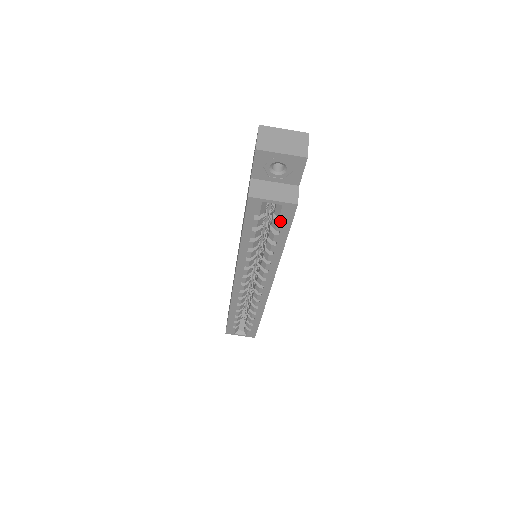
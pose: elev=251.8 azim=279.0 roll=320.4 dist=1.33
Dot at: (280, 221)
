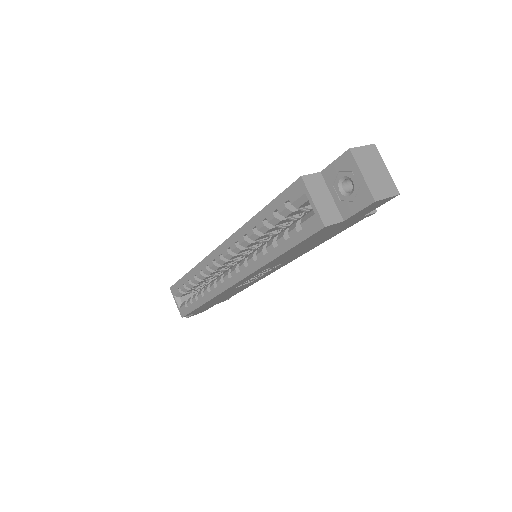
Dot at: (299, 229)
